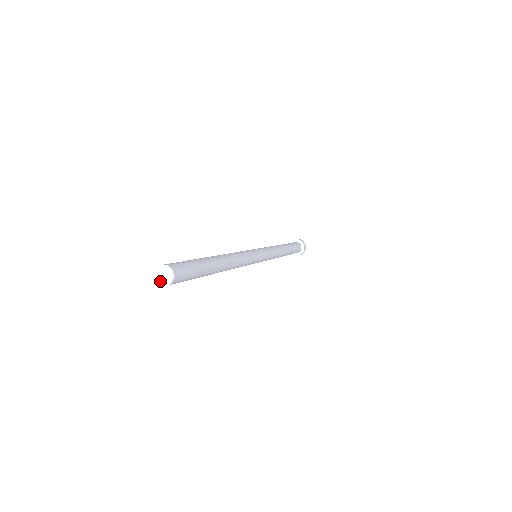
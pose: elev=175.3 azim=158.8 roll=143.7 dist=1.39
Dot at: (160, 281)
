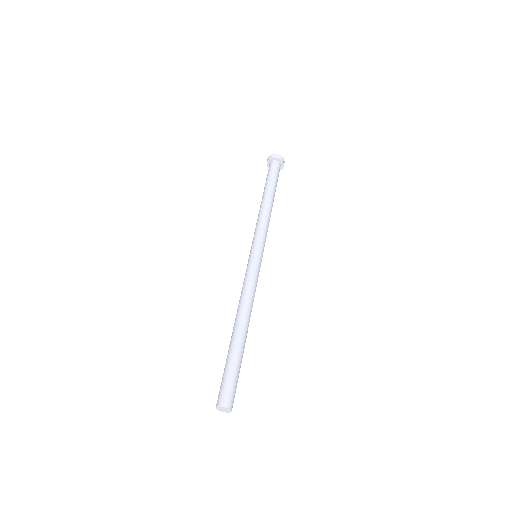
Dot at: (218, 410)
